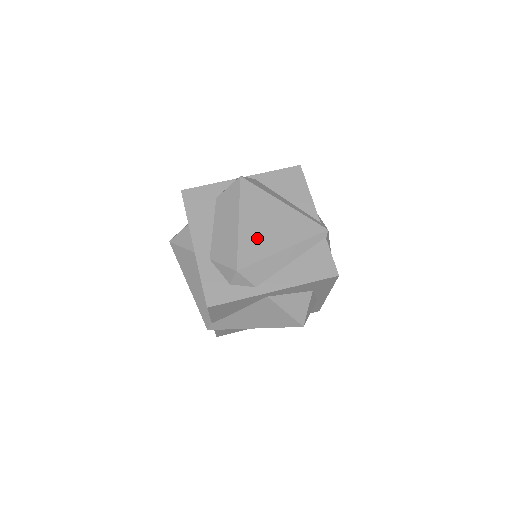
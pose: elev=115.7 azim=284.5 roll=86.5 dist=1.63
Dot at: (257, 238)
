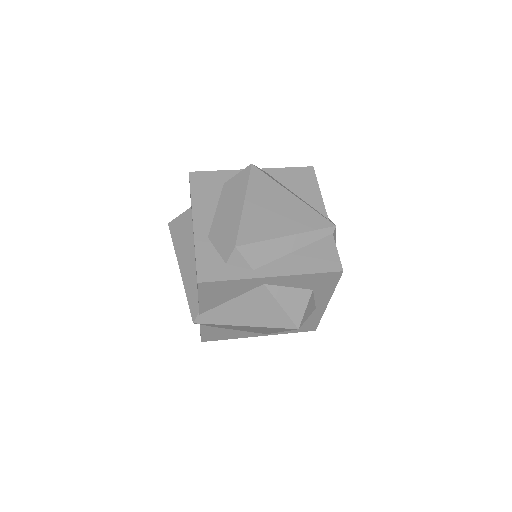
Dot at: (261, 220)
